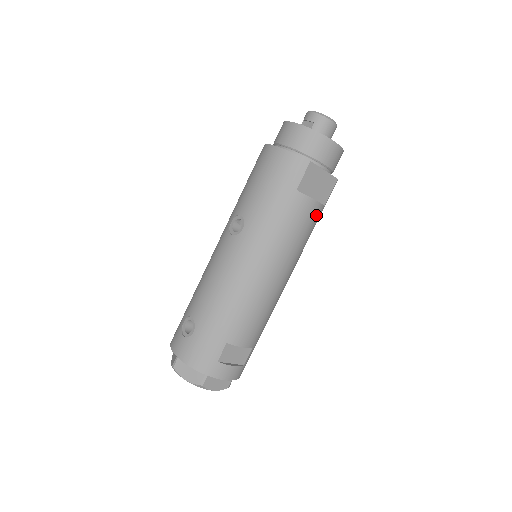
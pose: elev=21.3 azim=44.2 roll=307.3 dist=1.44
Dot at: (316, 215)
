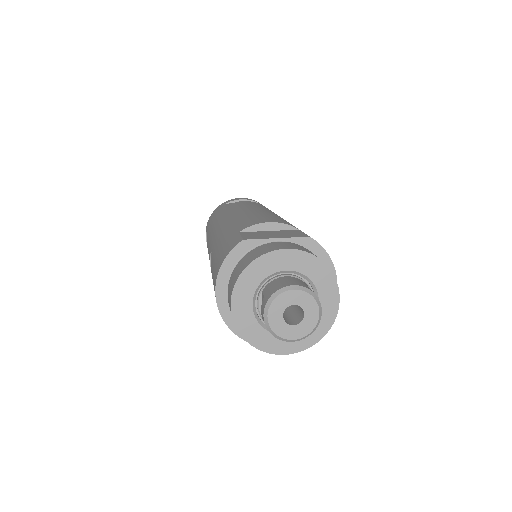
Dot at: occluded
